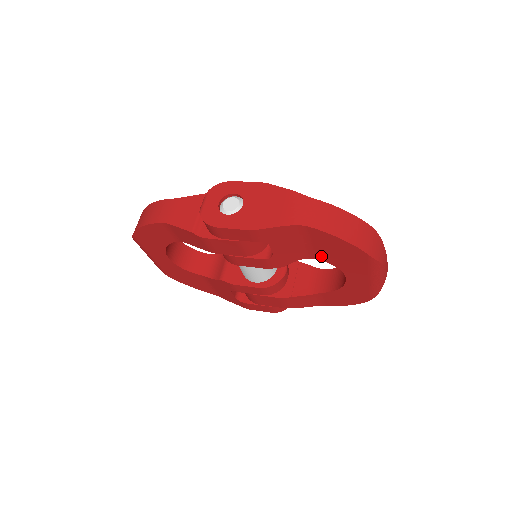
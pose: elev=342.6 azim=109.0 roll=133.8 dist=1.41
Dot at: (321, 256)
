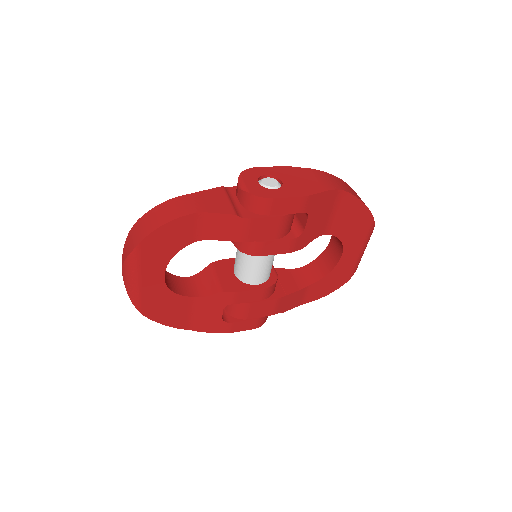
Dot at: (335, 229)
